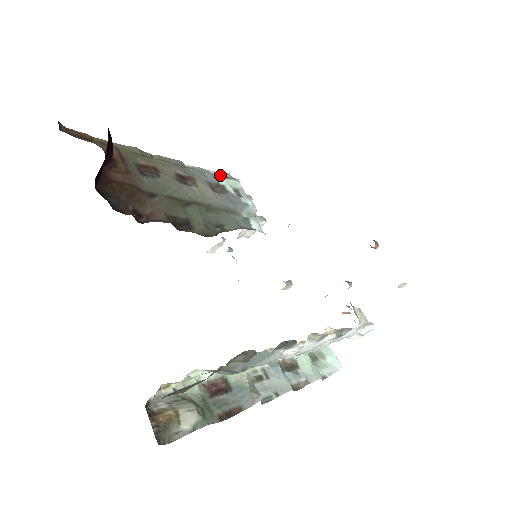
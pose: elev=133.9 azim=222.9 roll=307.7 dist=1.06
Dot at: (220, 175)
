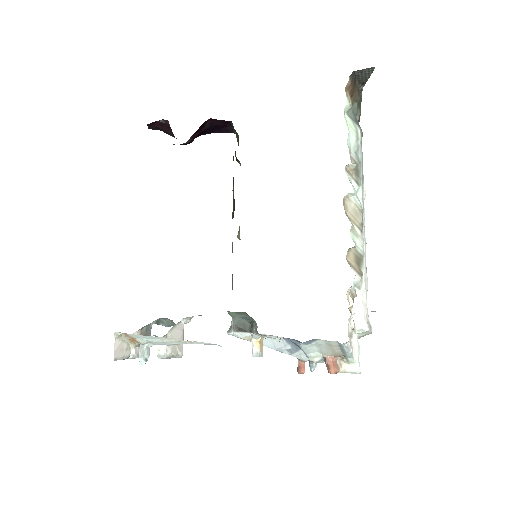
Dot at: occluded
